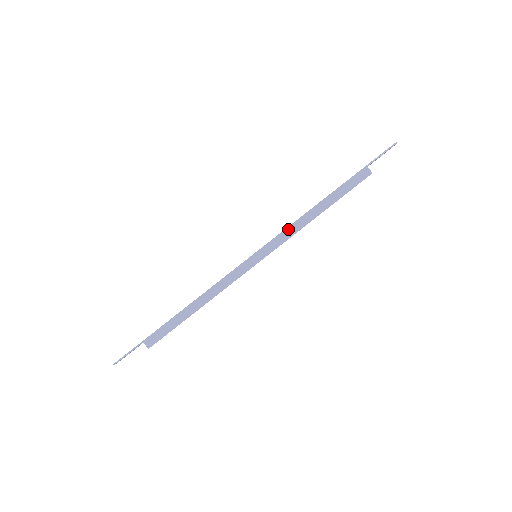
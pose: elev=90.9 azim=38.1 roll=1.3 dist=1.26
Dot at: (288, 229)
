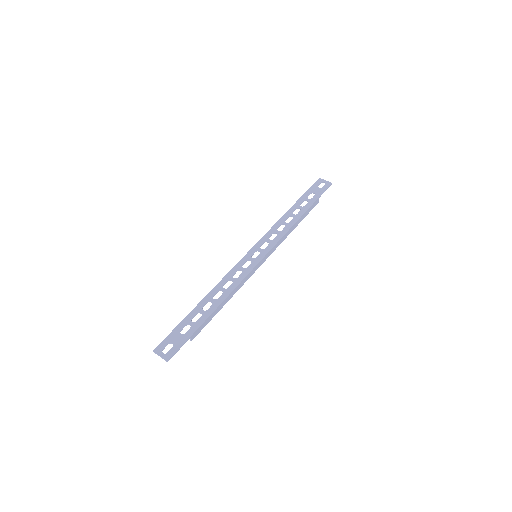
Dot at: (281, 239)
